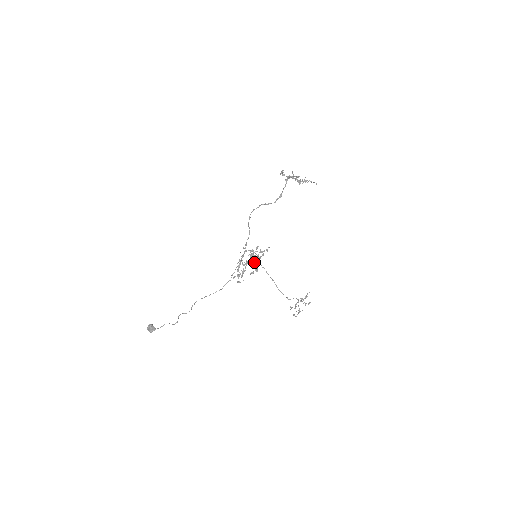
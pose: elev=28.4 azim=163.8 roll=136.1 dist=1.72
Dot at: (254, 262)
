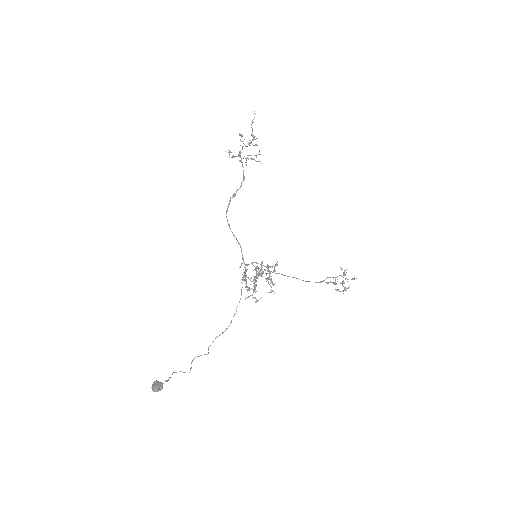
Dot at: (267, 280)
